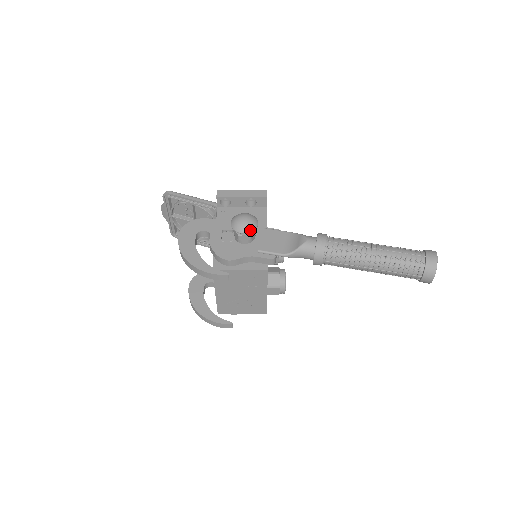
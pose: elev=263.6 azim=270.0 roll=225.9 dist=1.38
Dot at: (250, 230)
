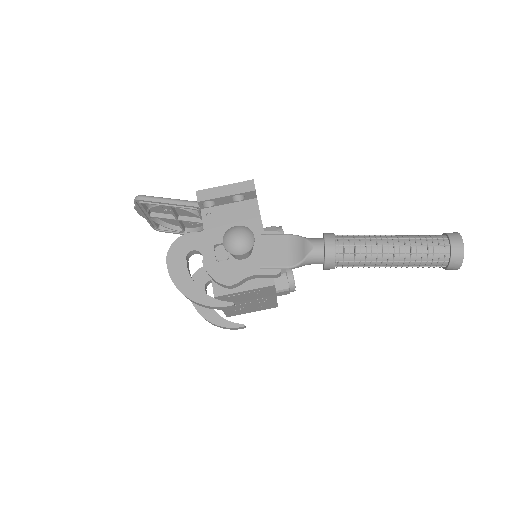
Dot at: (247, 250)
